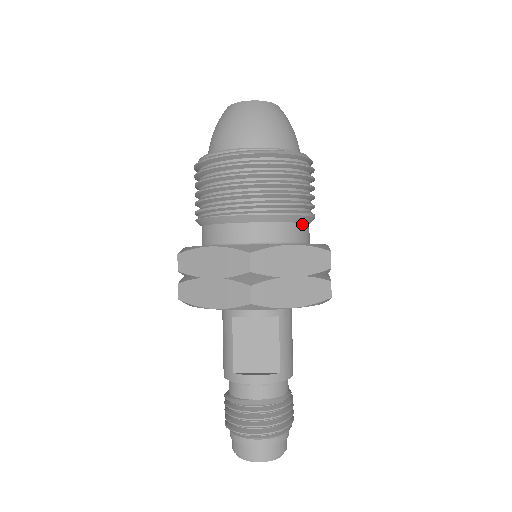
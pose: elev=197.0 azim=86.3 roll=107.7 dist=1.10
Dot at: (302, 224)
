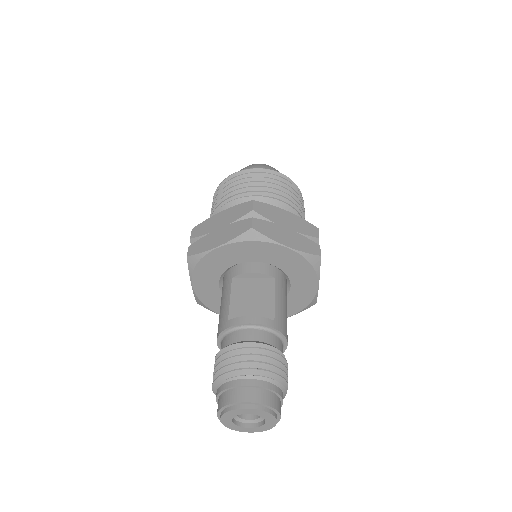
Dot at: occluded
